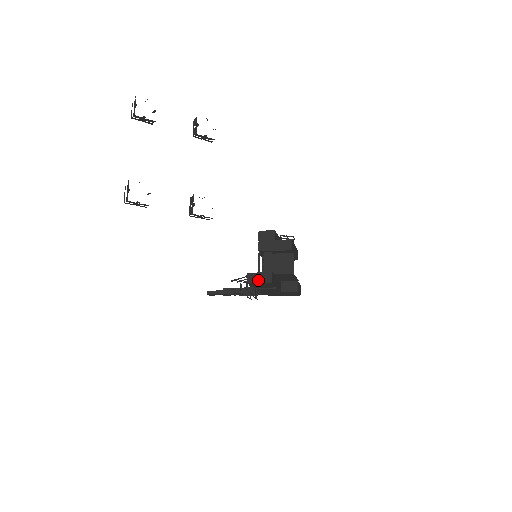
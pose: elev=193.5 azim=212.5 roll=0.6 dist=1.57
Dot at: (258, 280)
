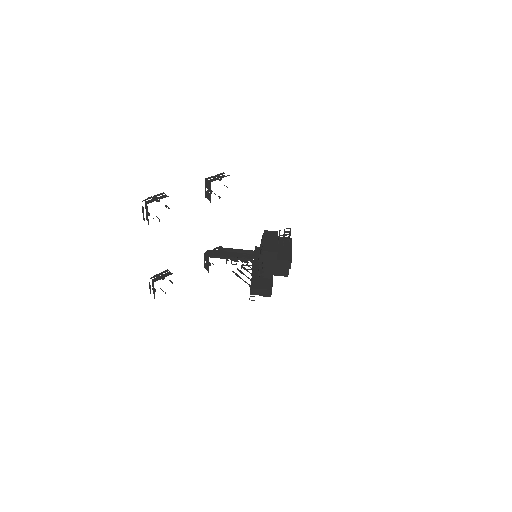
Dot at: (260, 294)
